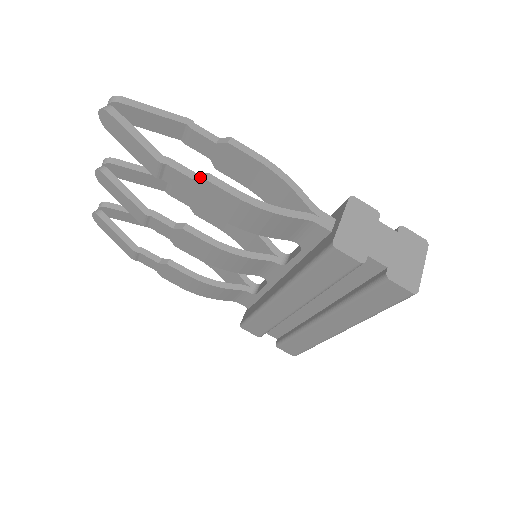
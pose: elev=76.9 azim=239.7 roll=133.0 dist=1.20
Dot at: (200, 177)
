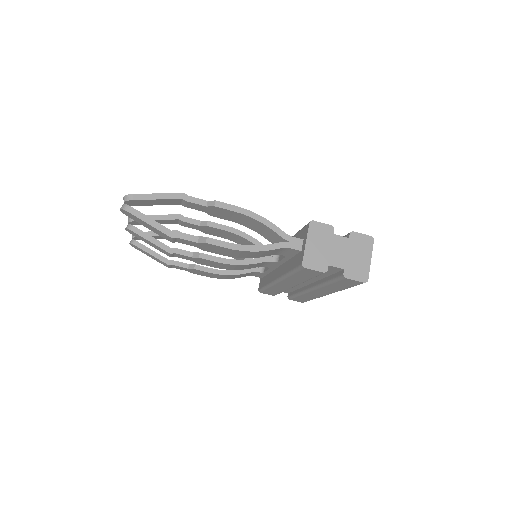
Dot at: (202, 241)
